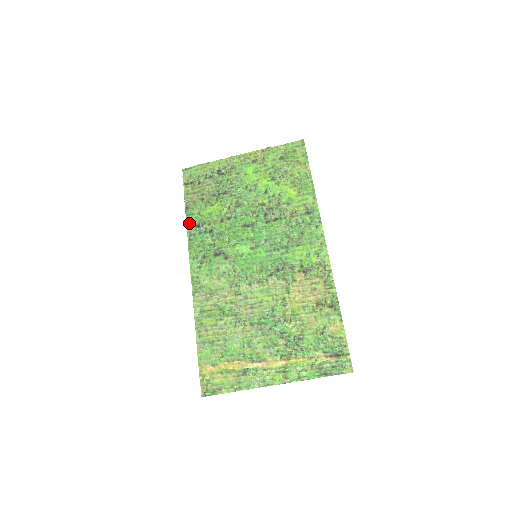
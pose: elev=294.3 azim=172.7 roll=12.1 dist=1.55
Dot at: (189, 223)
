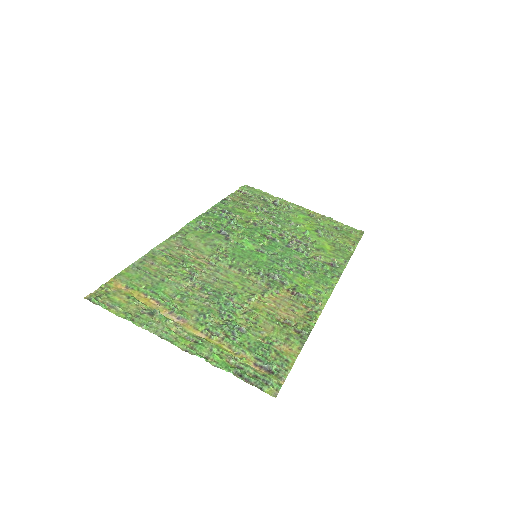
Dot at: (218, 206)
